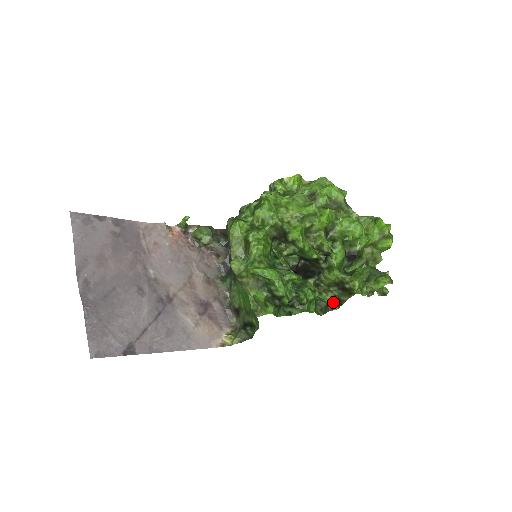
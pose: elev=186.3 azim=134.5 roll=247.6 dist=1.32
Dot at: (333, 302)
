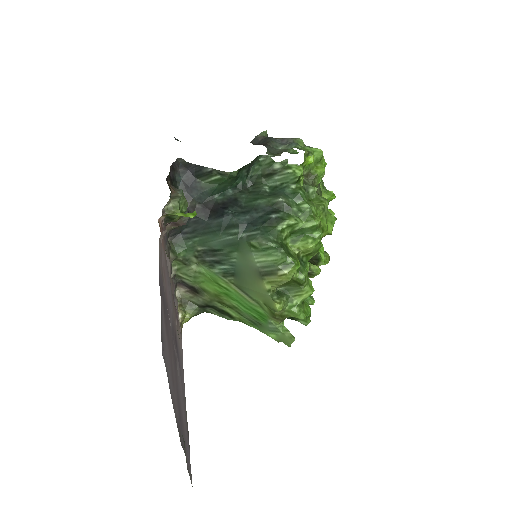
Dot at: occluded
